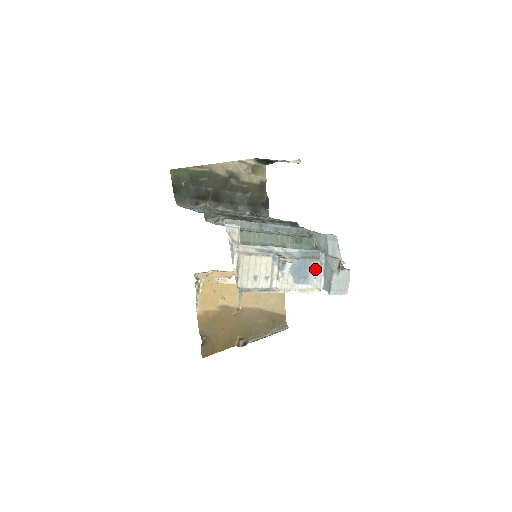
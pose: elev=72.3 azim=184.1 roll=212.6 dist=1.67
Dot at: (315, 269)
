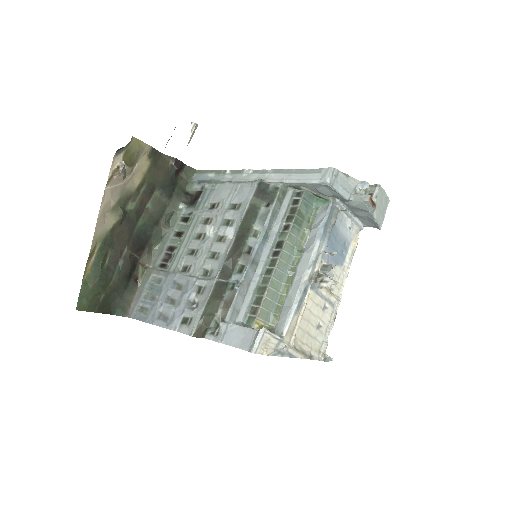
Dot at: (342, 223)
